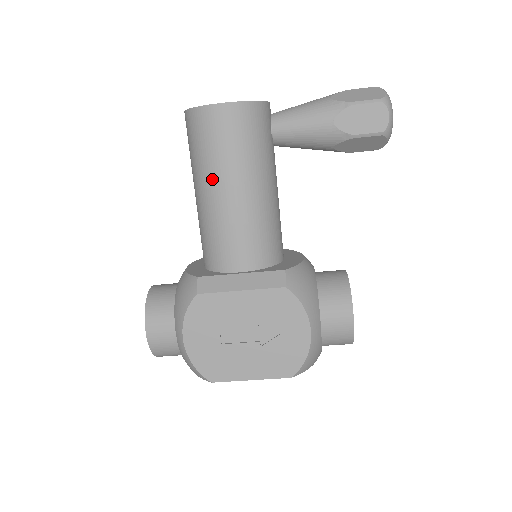
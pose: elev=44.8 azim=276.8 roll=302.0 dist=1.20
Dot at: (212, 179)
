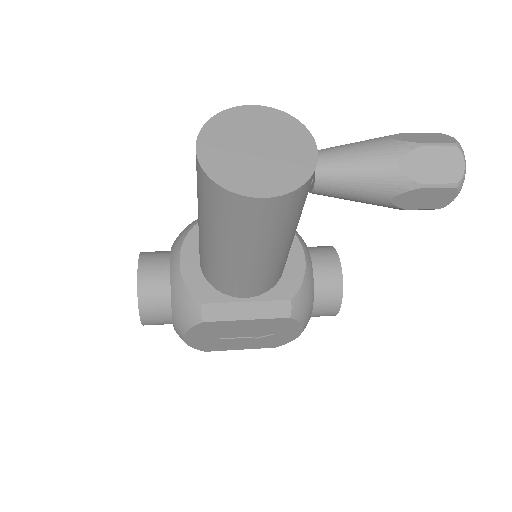
Dot at: (232, 246)
